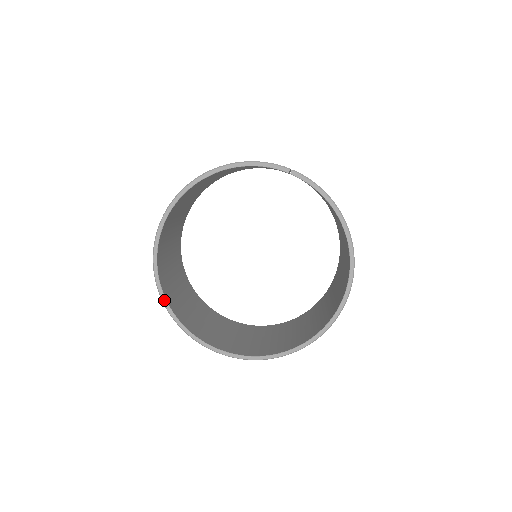
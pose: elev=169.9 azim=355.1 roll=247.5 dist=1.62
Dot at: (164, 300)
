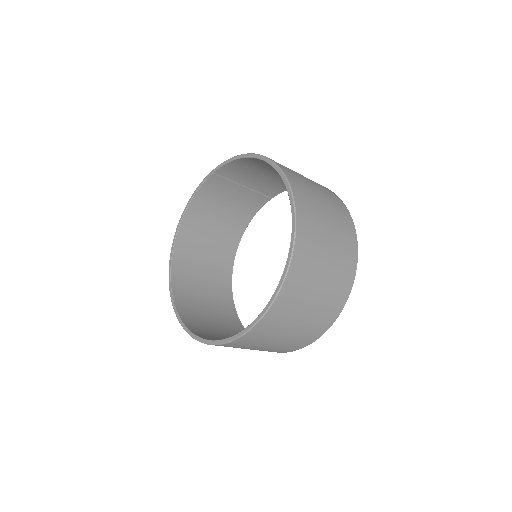
Dot at: (188, 332)
